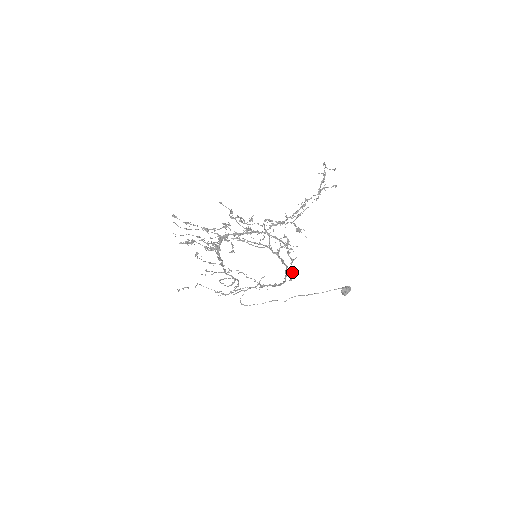
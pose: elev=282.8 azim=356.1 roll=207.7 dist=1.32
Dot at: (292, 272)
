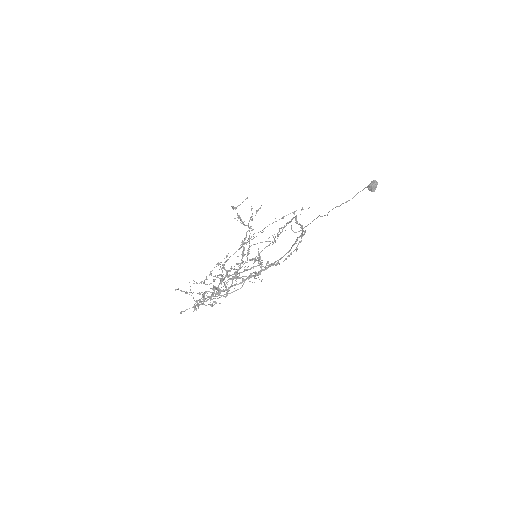
Dot at: occluded
